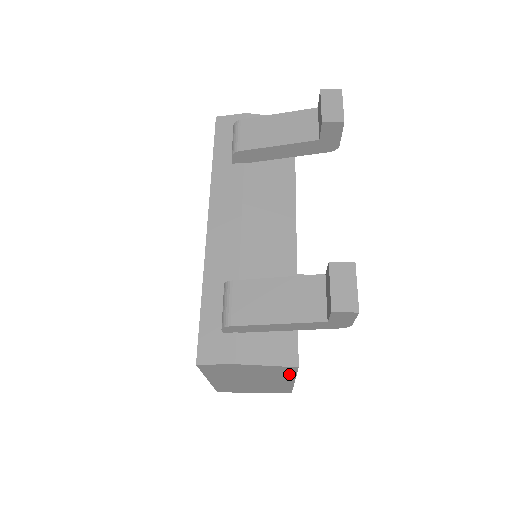
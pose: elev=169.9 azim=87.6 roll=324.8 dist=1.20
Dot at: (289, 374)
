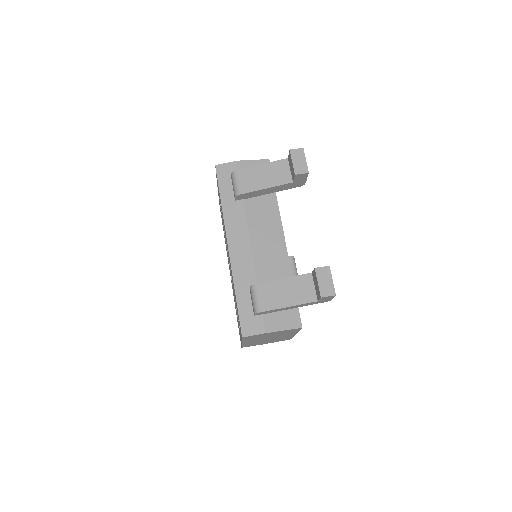
Dot at: (295, 331)
